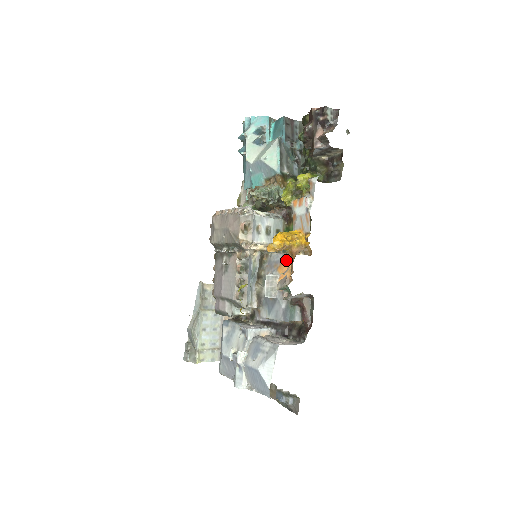
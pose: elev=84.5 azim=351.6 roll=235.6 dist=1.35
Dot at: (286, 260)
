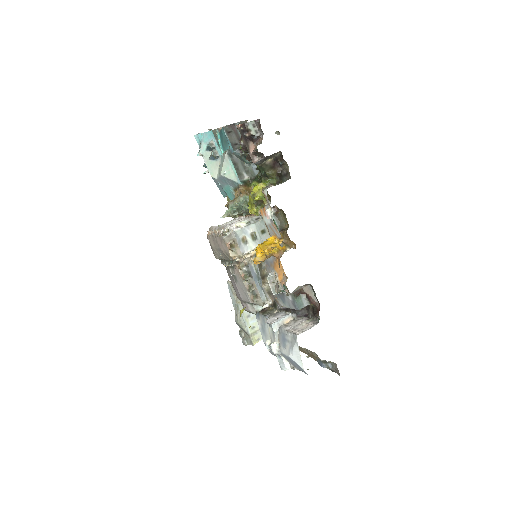
Dot at: (276, 261)
